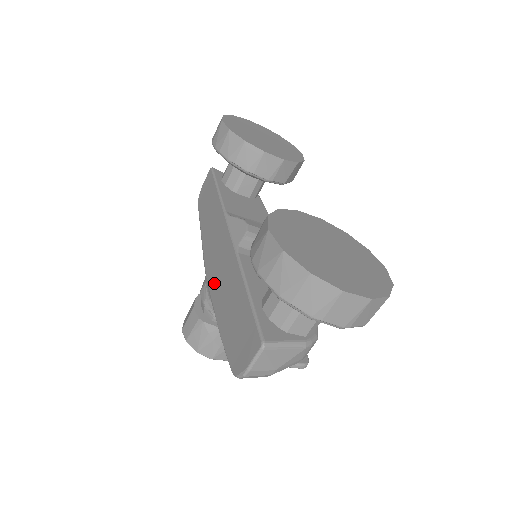
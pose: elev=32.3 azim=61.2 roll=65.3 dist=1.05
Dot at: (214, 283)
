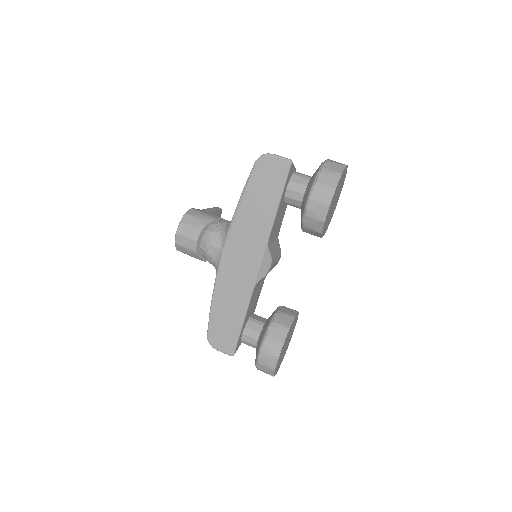
Dot at: (226, 272)
